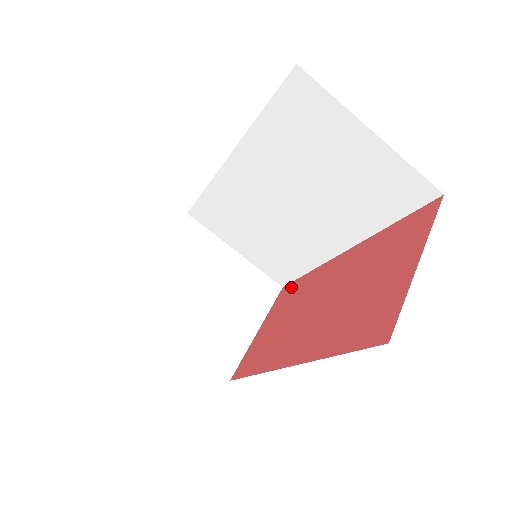
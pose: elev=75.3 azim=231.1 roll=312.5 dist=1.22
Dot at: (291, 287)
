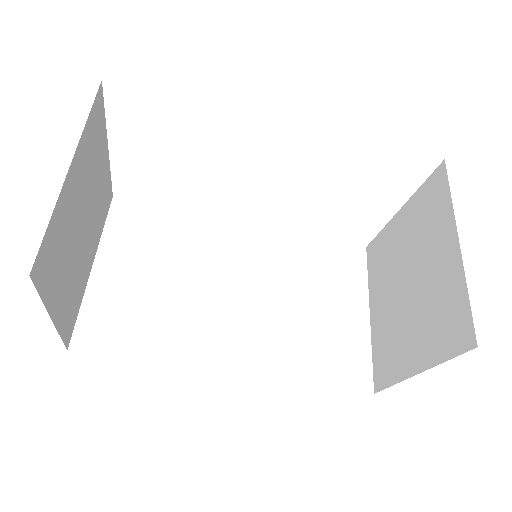
Dot at: occluded
